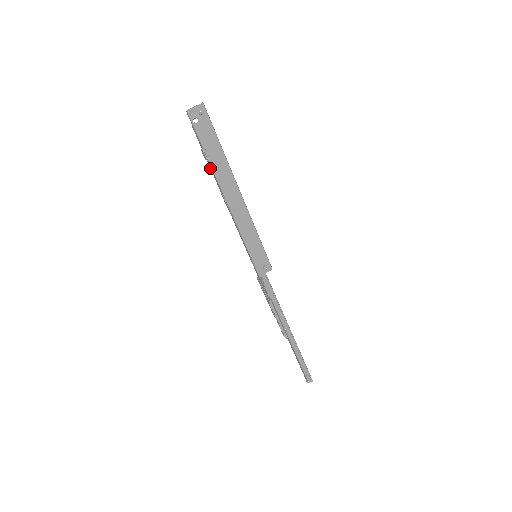
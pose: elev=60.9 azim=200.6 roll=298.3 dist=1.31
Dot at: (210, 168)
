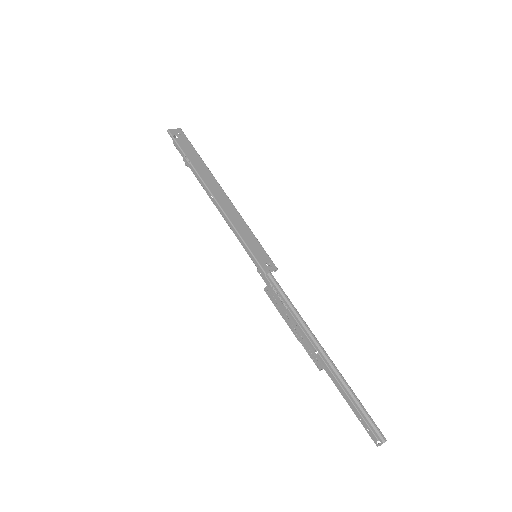
Dot at: occluded
